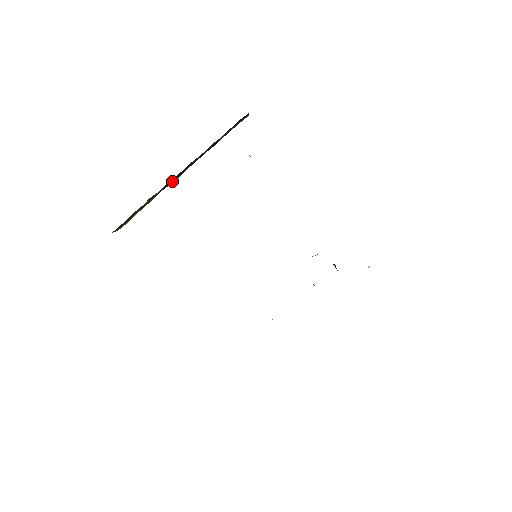
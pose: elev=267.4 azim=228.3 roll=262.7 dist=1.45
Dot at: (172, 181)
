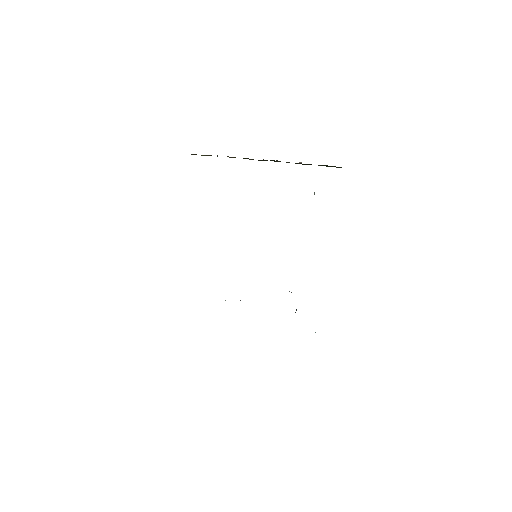
Dot at: occluded
